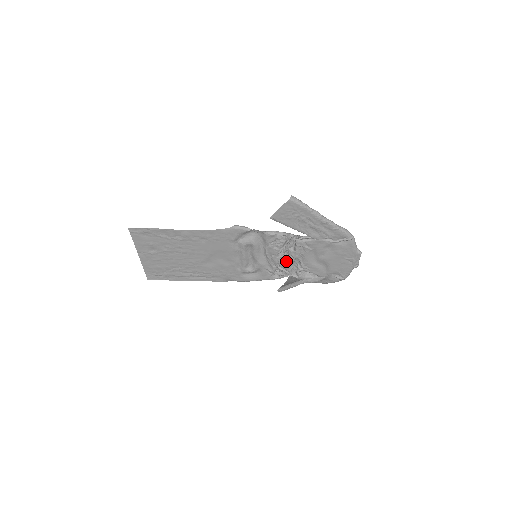
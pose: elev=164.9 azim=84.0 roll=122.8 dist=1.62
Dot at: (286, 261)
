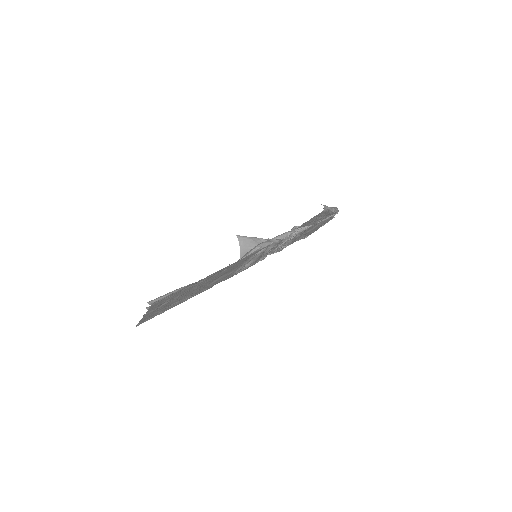
Dot at: occluded
